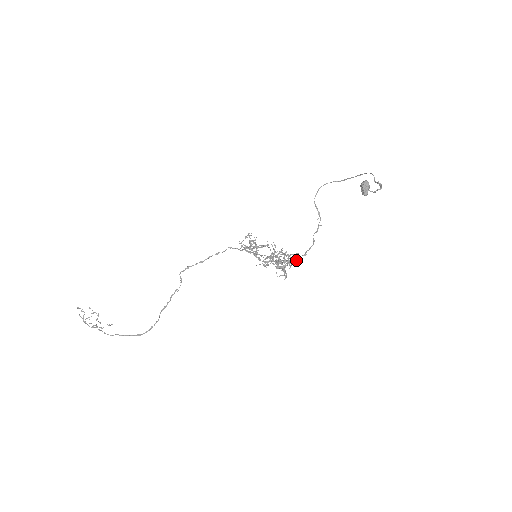
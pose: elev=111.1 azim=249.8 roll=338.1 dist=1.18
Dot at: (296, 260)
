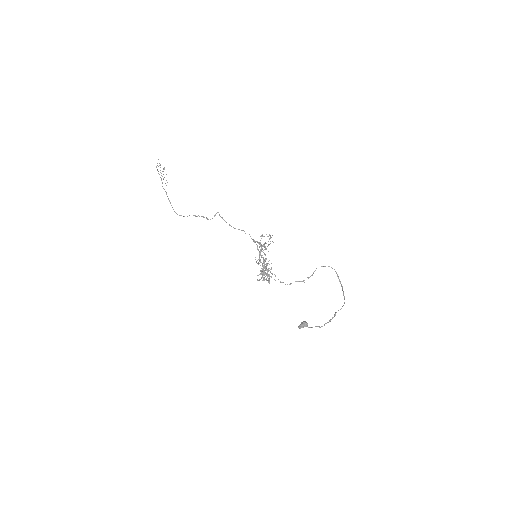
Dot at: occluded
